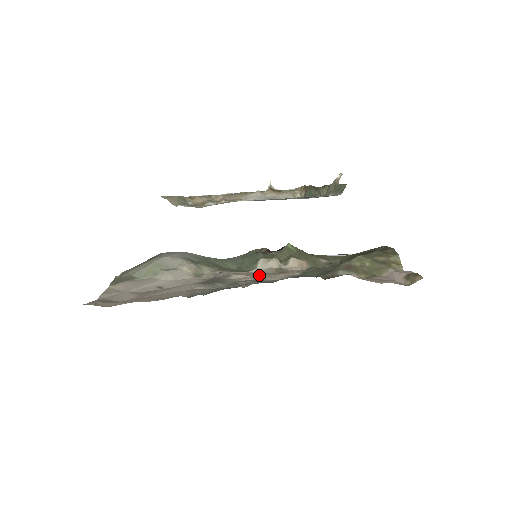
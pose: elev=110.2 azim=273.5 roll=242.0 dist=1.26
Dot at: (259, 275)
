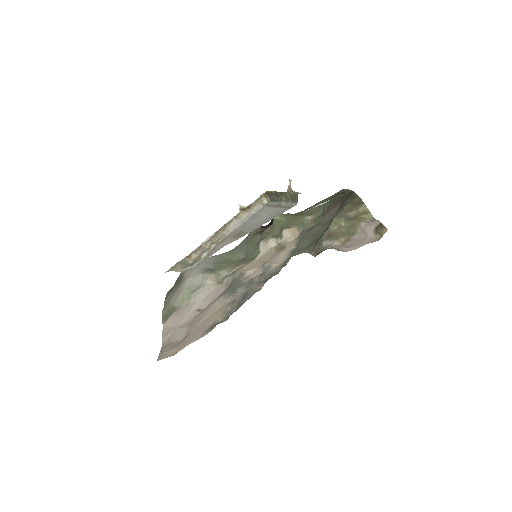
Dot at: (265, 265)
